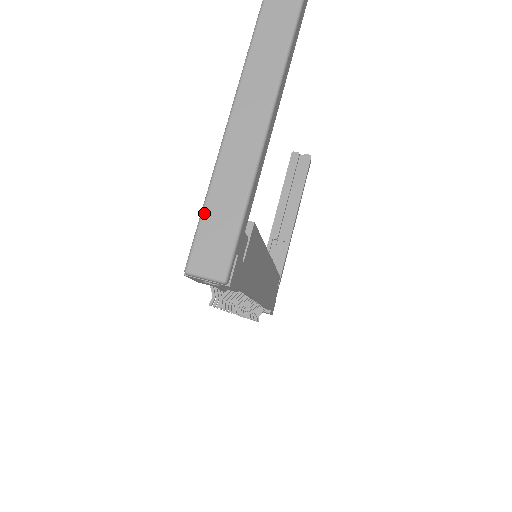
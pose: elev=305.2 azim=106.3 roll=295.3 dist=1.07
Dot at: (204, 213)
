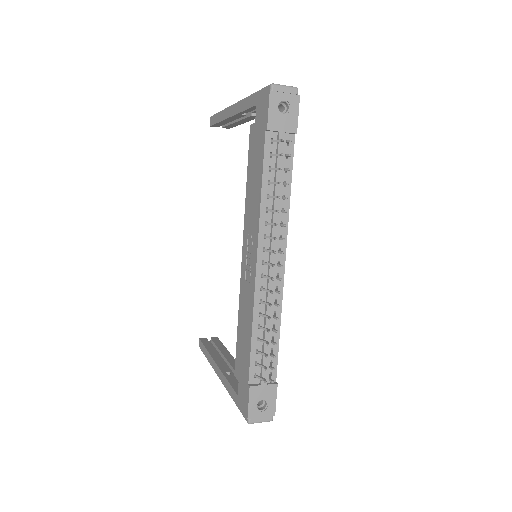
Dot at: occluded
